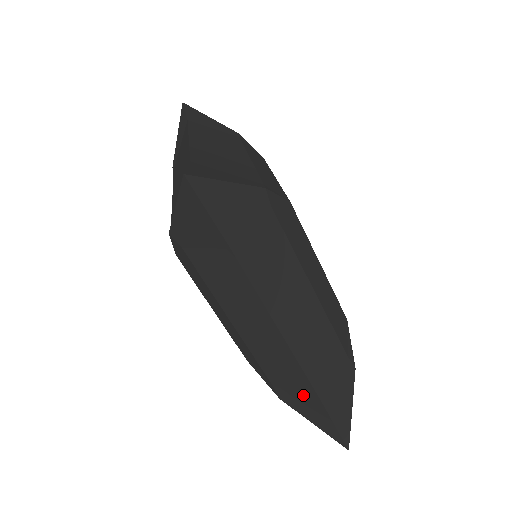
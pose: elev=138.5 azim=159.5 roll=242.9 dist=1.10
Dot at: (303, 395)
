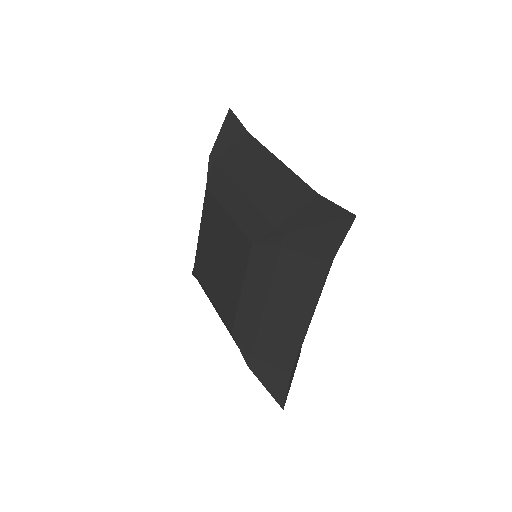
Dot at: (277, 367)
